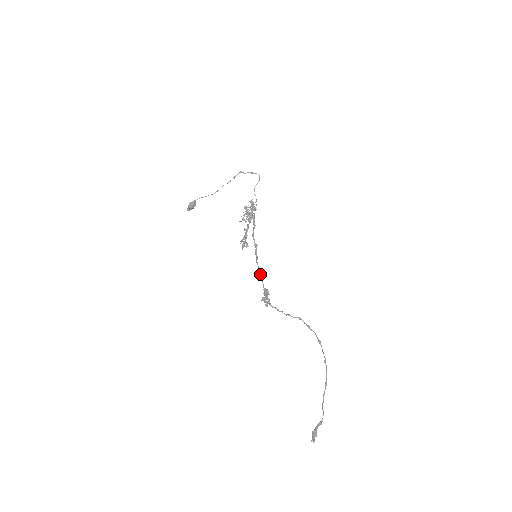
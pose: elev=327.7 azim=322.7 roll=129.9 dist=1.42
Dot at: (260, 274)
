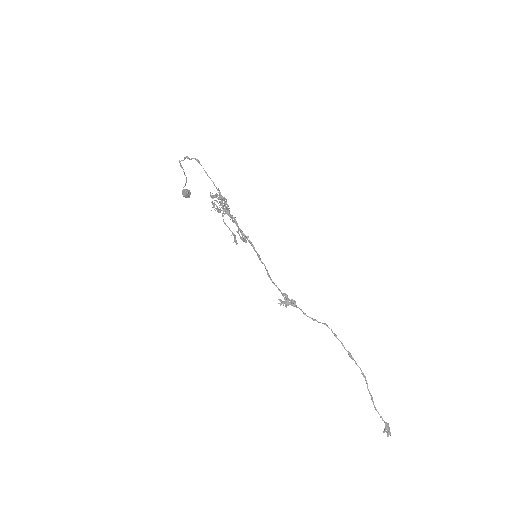
Dot at: occluded
